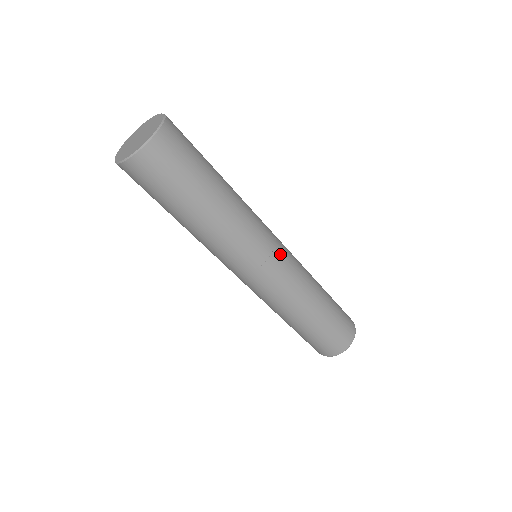
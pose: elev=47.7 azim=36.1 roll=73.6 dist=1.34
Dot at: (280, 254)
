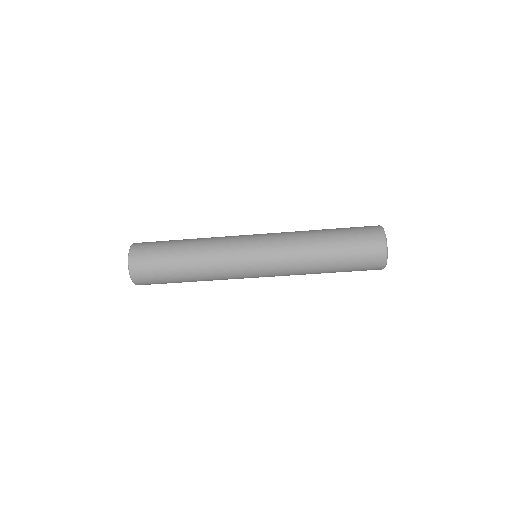
Dot at: (259, 266)
